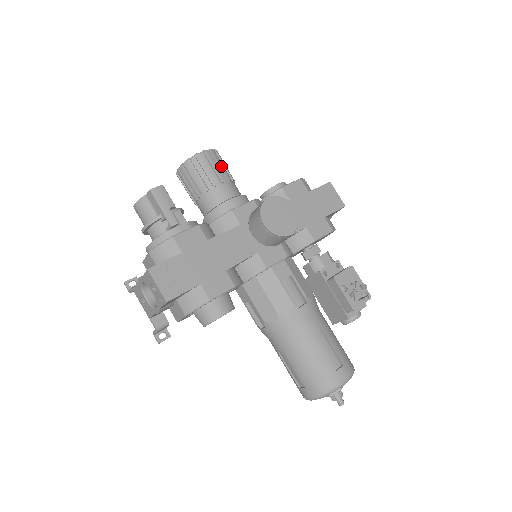
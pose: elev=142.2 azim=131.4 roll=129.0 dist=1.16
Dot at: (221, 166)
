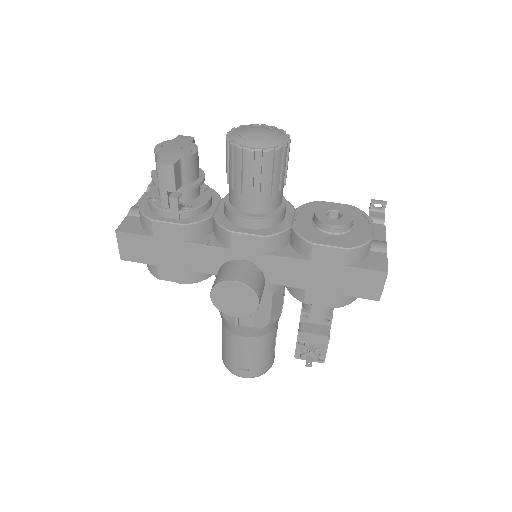
Dot at: (263, 176)
